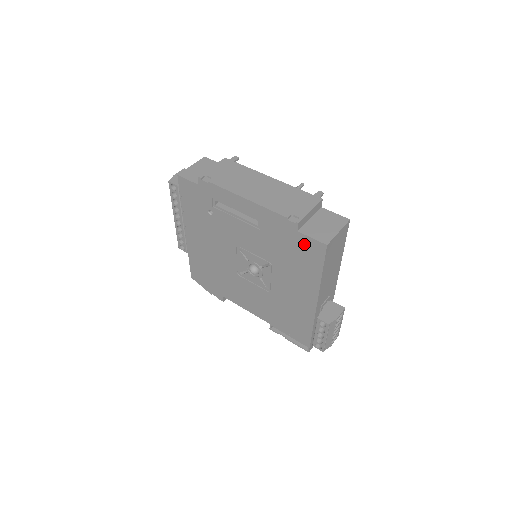
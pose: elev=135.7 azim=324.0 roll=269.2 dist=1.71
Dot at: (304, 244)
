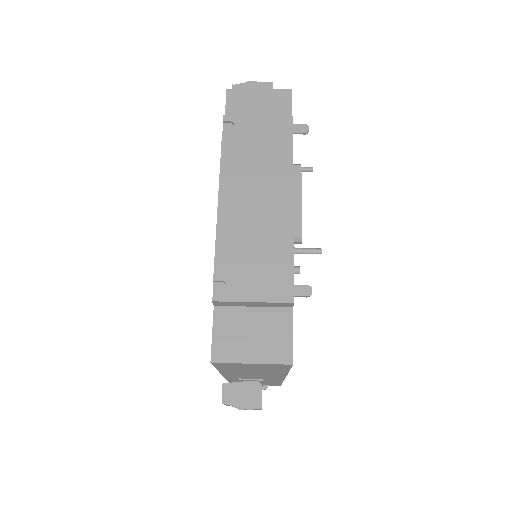
Dot at: occluded
